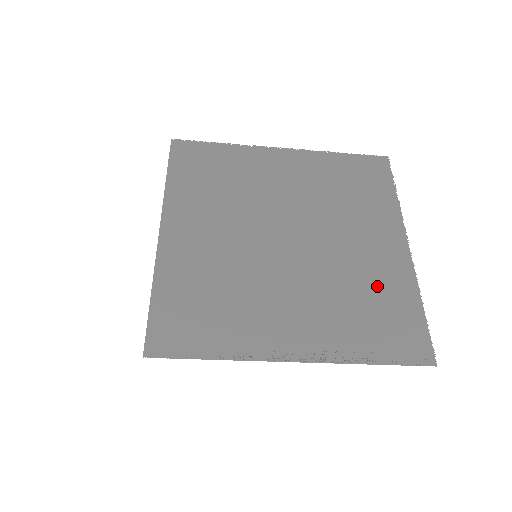
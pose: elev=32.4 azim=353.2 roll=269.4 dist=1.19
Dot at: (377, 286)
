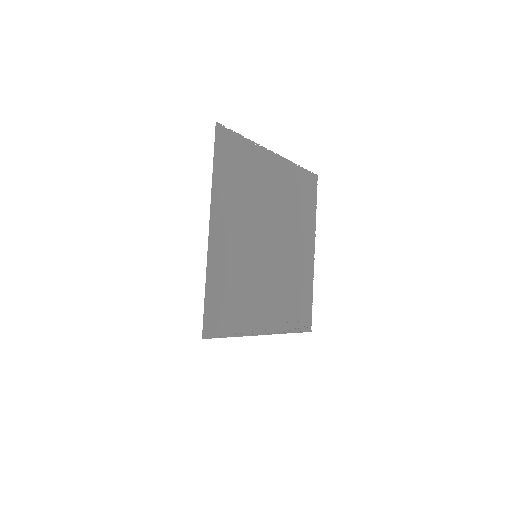
Dot at: (300, 281)
